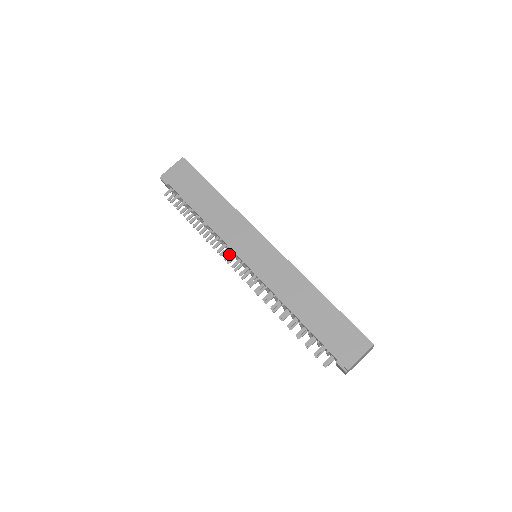
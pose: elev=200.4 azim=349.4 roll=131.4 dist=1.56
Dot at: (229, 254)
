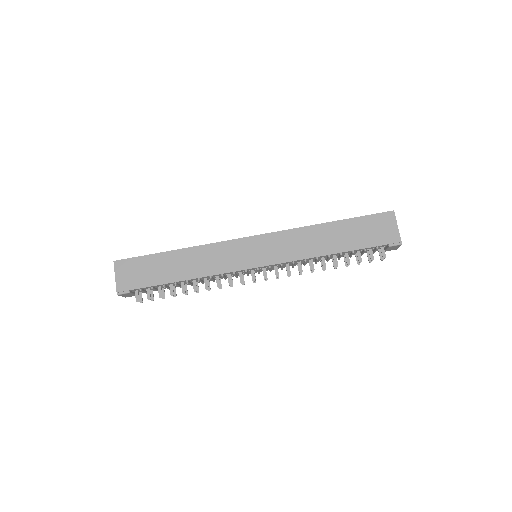
Dot at: (240, 276)
